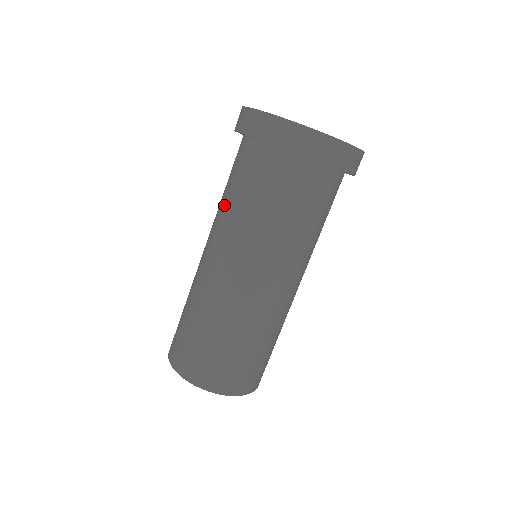
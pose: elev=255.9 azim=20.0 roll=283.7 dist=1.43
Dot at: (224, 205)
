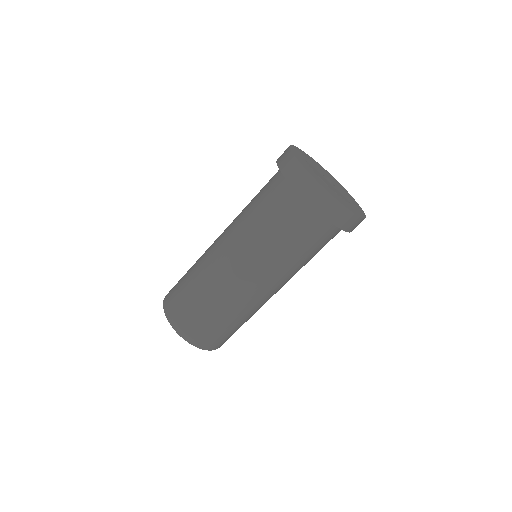
Dot at: (254, 227)
